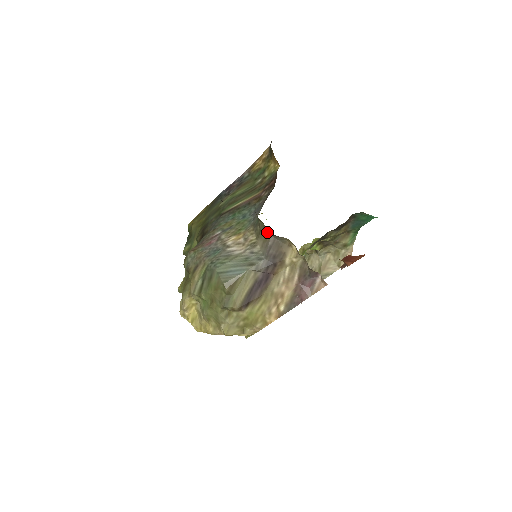
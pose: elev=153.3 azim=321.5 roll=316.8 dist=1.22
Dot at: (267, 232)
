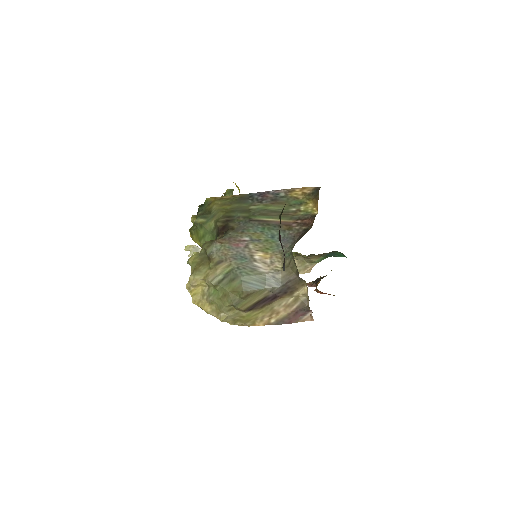
Dot at: (294, 270)
